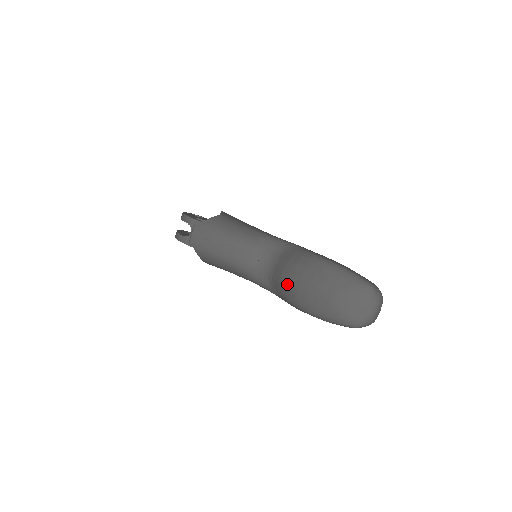
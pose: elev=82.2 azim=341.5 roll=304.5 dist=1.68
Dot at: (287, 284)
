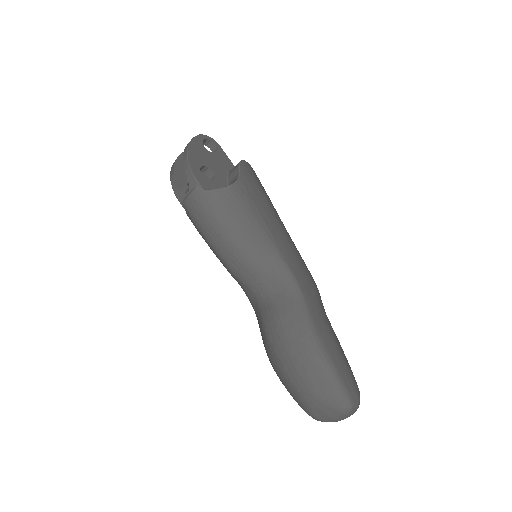
Dot at: (268, 339)
